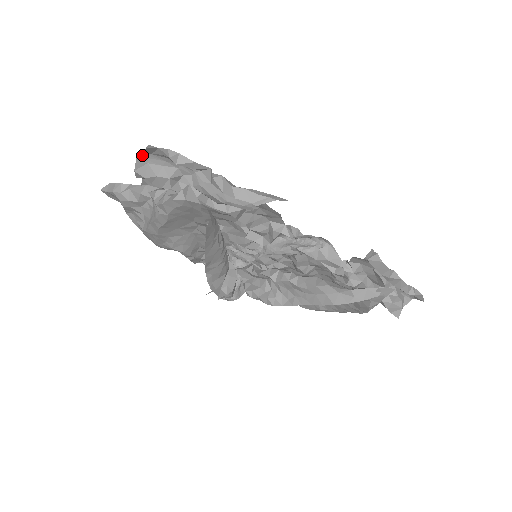
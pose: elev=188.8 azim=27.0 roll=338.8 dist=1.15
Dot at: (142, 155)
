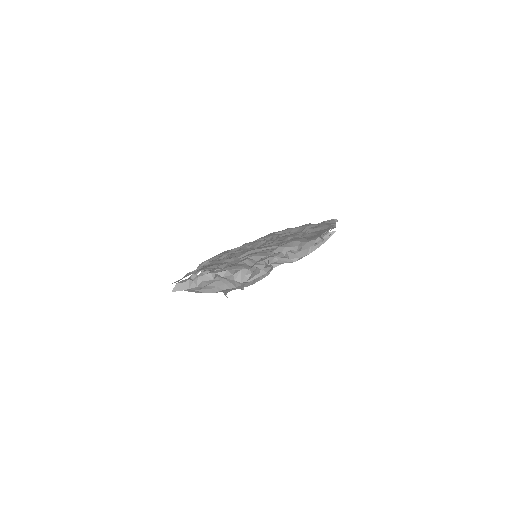
Dot at: occluded
